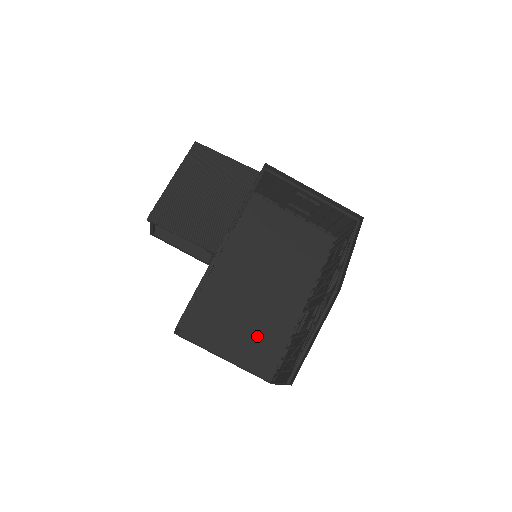
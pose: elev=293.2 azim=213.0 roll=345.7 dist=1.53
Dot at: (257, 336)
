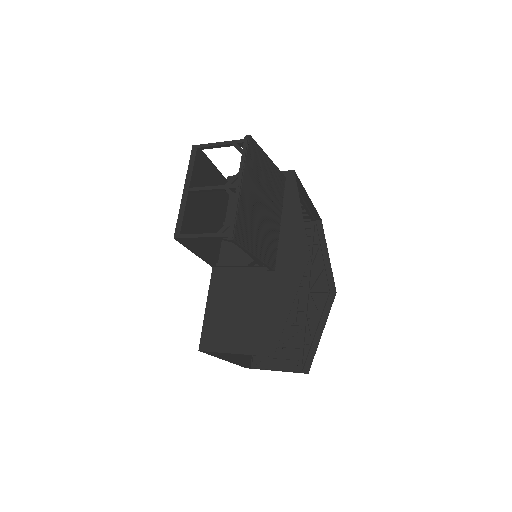
Dot at: occluded
